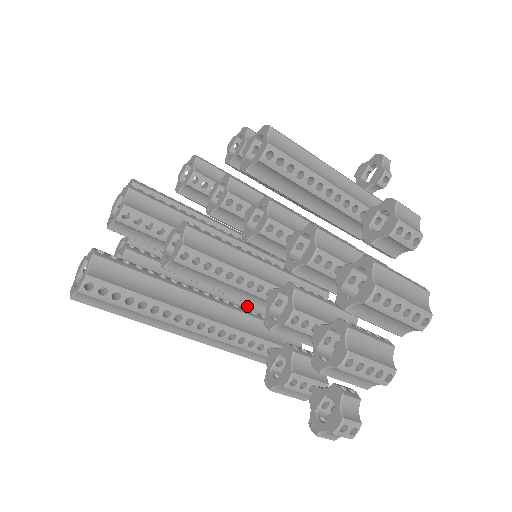
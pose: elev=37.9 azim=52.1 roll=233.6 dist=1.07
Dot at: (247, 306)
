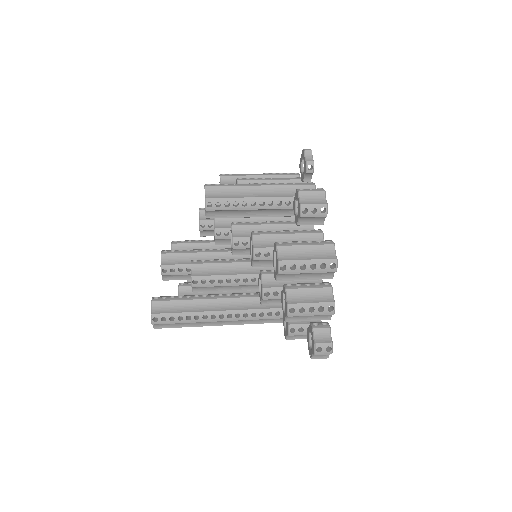
Dot at: occluded
